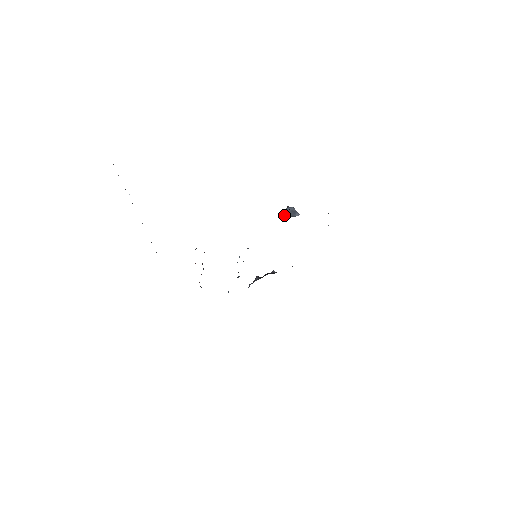
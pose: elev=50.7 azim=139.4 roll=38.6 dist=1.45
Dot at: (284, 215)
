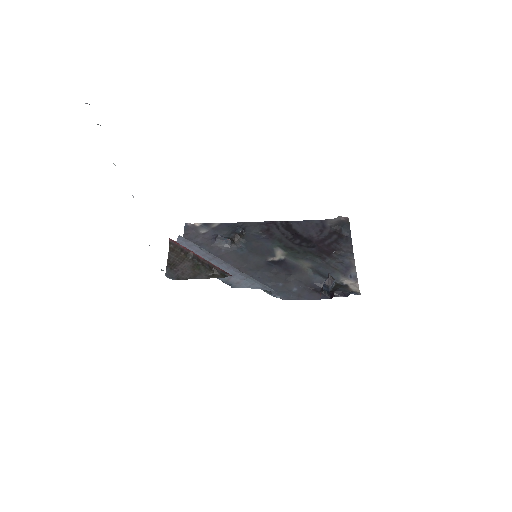
Dot at: (327, 288)
